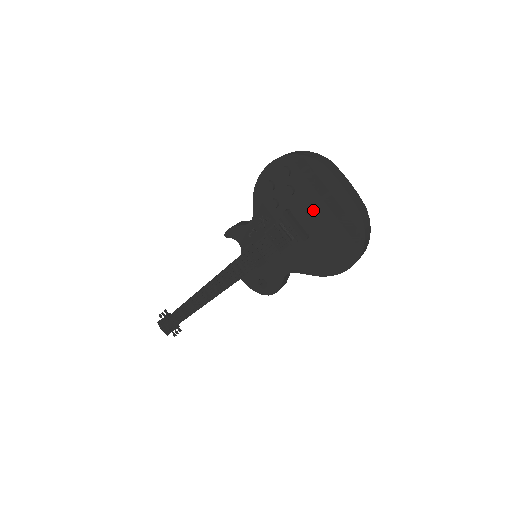
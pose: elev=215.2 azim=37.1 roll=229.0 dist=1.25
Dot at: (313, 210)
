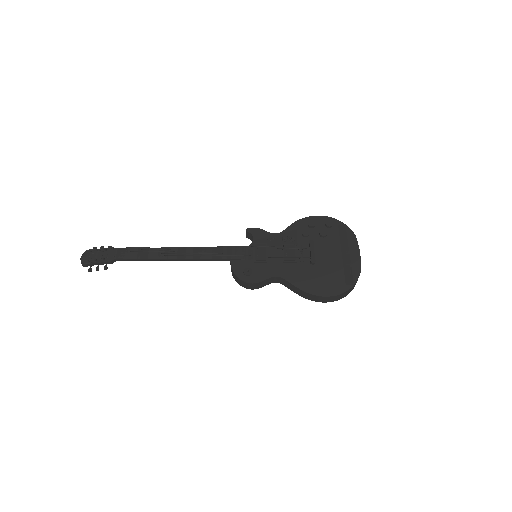
Dot at: (330, 252)
